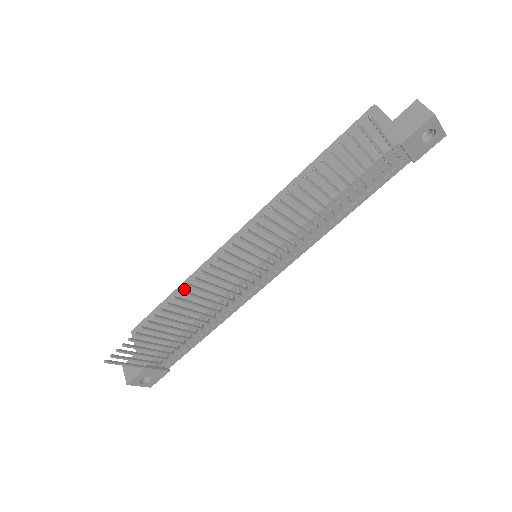
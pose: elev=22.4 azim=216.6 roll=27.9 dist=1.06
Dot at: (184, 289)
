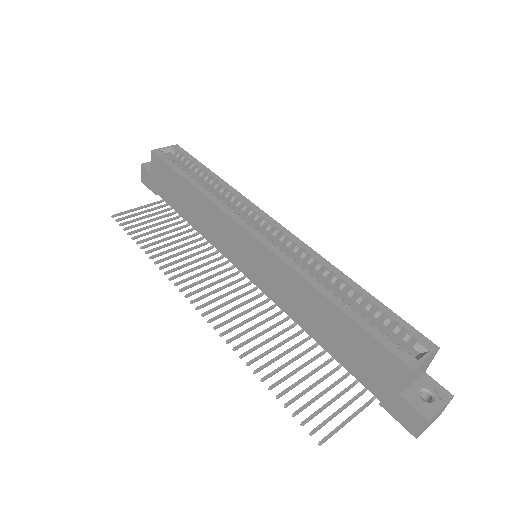
Dot at: (195, 195)
